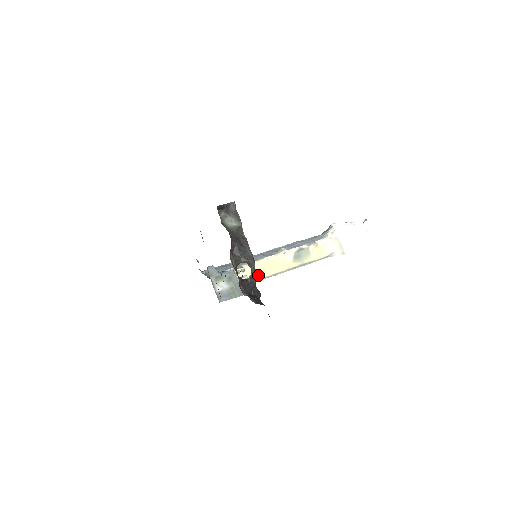
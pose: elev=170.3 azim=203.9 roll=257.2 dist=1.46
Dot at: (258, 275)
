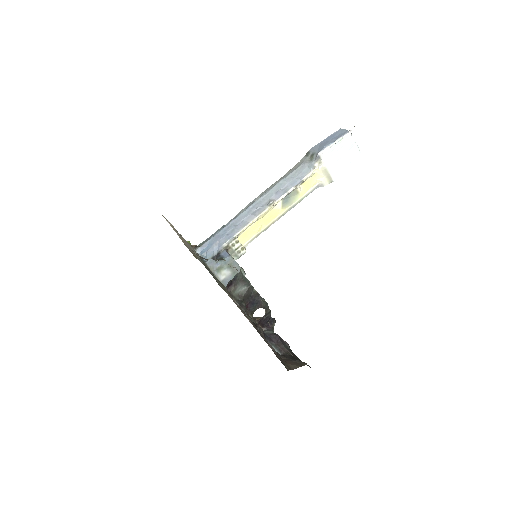
Dot at: (251, 235)
